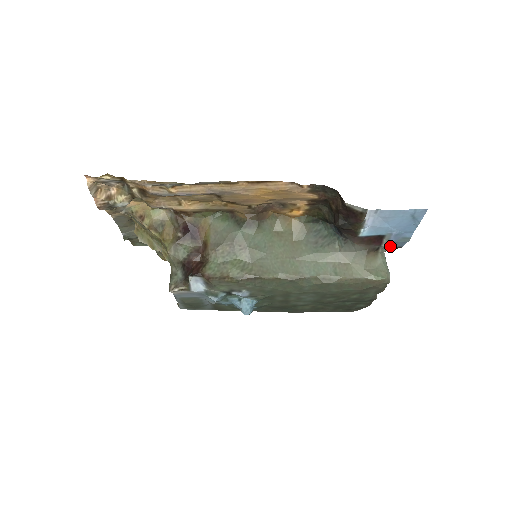
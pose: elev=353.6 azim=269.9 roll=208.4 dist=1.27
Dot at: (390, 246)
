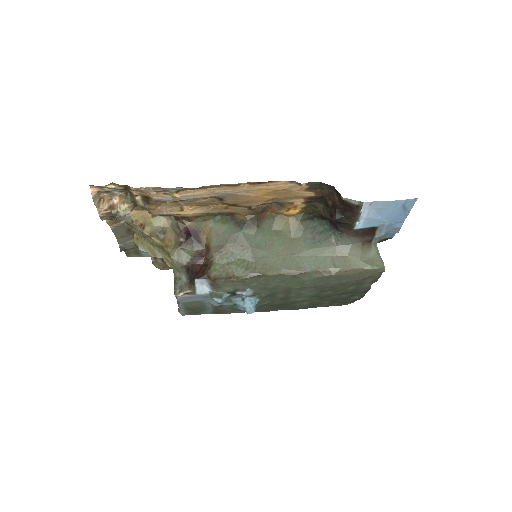
Dot at: (381, 238)
